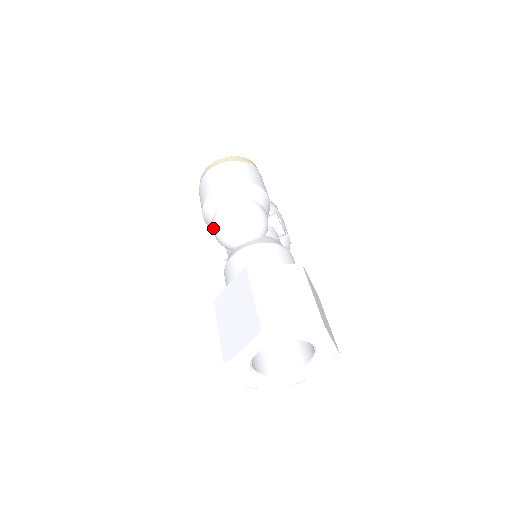
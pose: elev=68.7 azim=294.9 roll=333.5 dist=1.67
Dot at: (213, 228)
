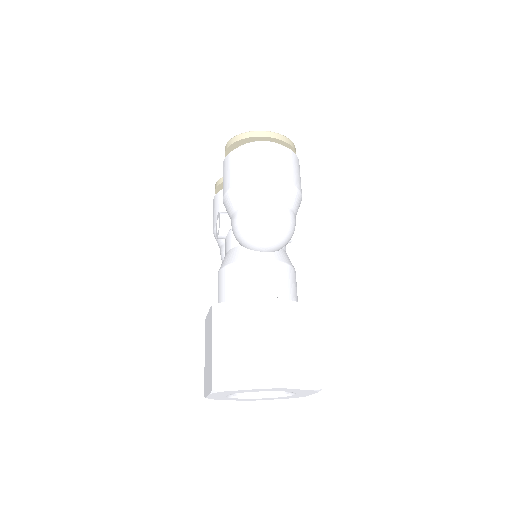
Dot at: (239, 218)
